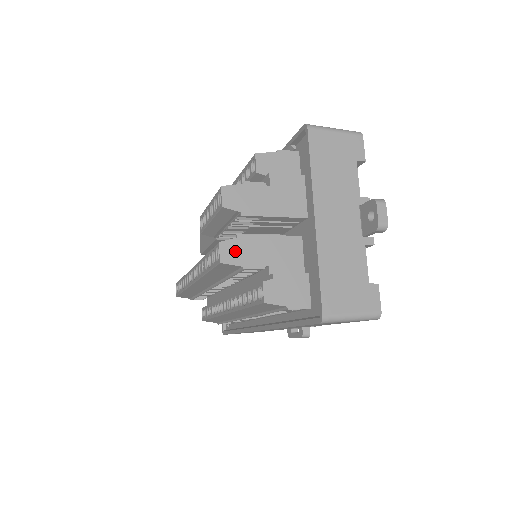
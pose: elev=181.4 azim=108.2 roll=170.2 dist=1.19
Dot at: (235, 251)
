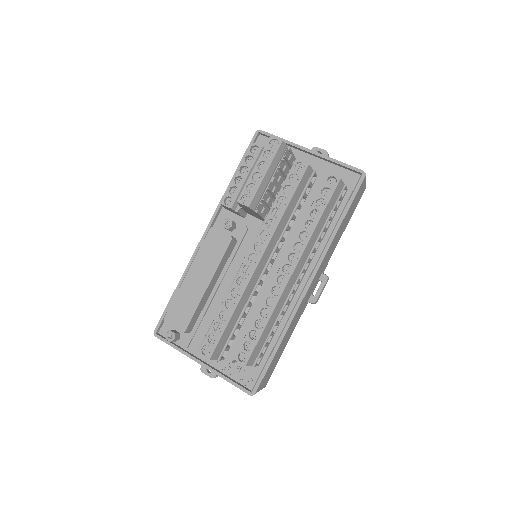
Dot at: occluded
